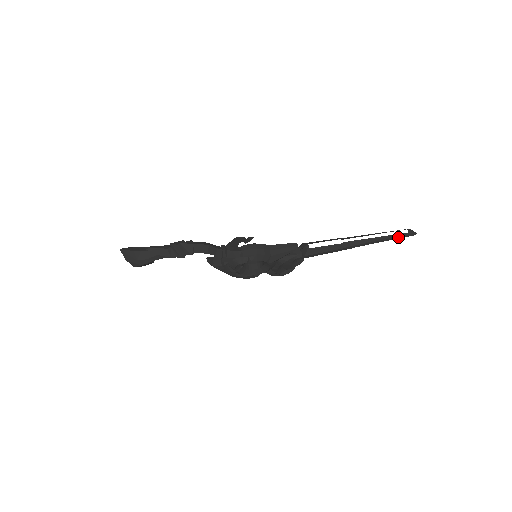
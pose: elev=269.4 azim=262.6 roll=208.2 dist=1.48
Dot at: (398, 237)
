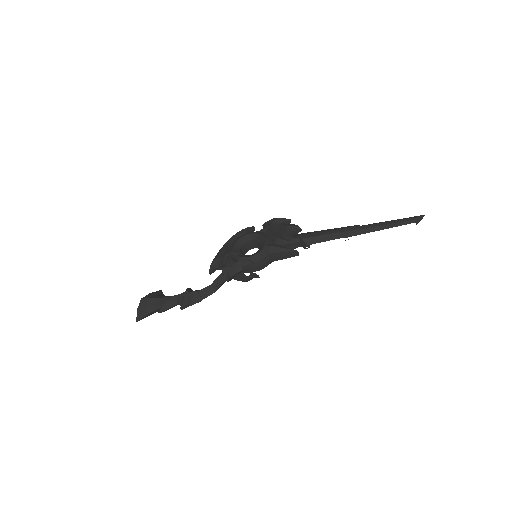
Dot at: occluded
